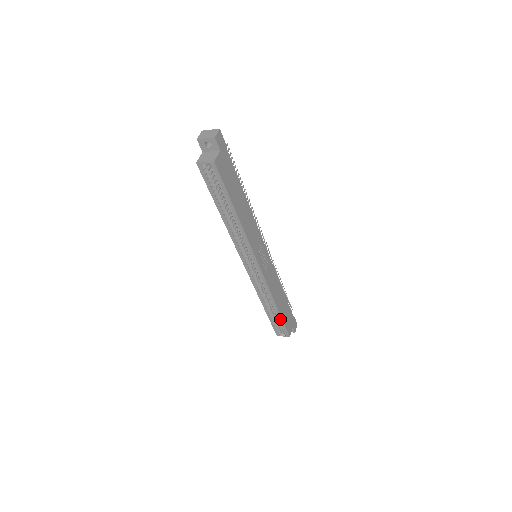
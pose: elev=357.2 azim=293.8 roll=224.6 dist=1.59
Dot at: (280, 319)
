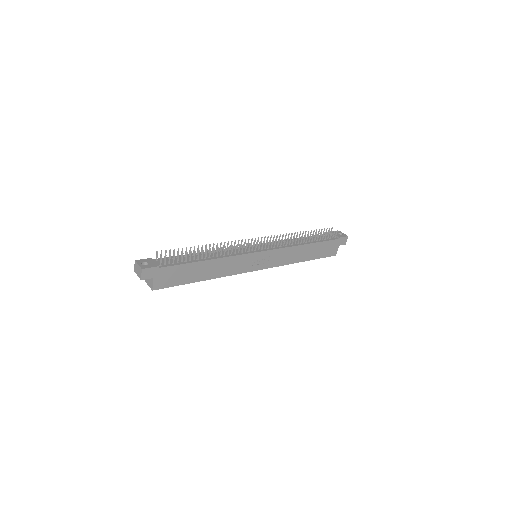
Dot at: (314, 258)
